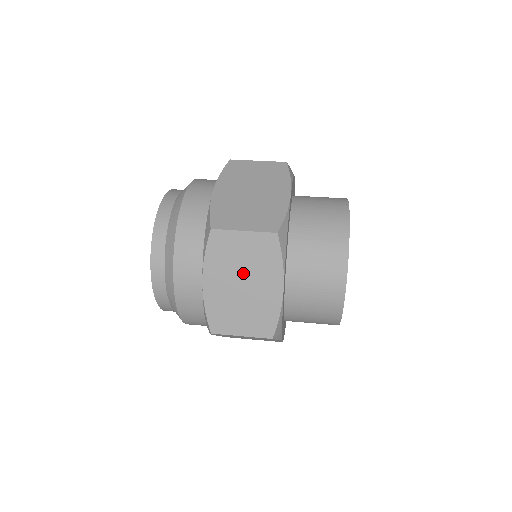
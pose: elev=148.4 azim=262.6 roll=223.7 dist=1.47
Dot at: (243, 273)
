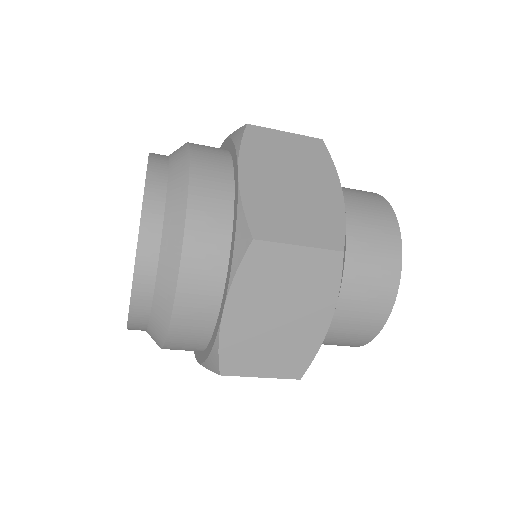
Dot at: occluded
